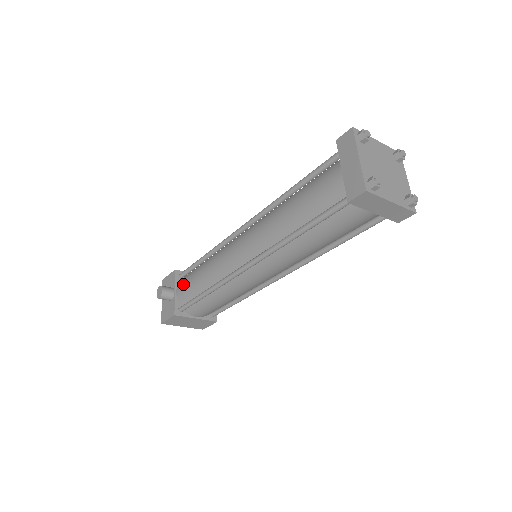
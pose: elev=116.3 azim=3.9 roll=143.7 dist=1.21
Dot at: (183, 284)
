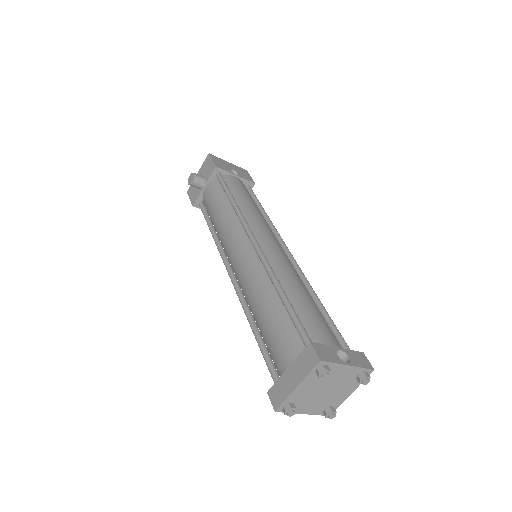
Dot at: (210, 192)
